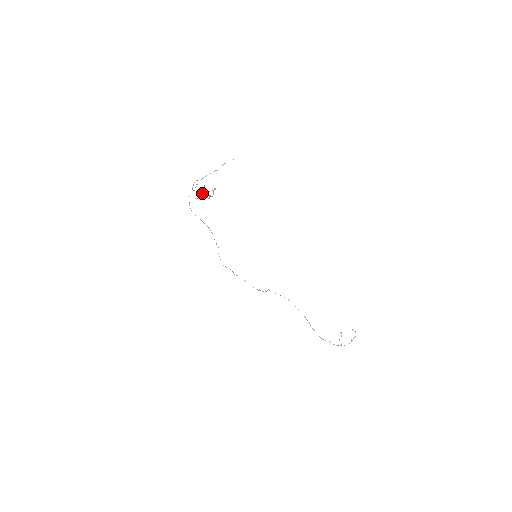
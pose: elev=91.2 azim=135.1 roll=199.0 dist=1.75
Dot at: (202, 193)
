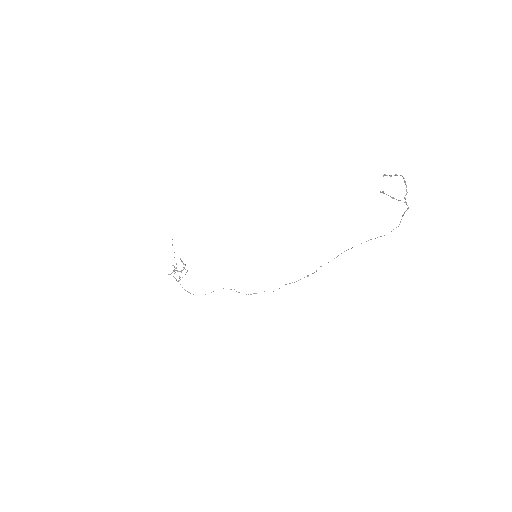
Dot at: occluded
